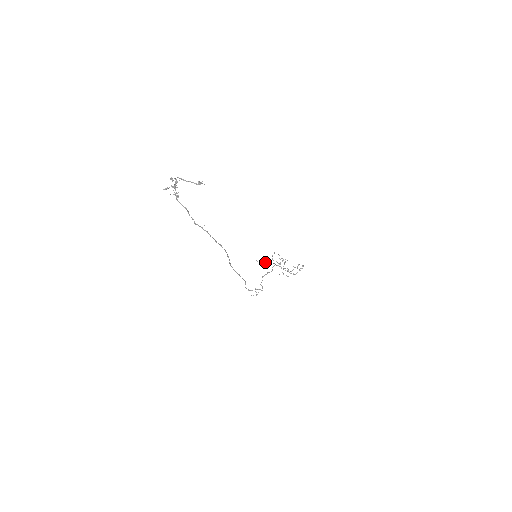
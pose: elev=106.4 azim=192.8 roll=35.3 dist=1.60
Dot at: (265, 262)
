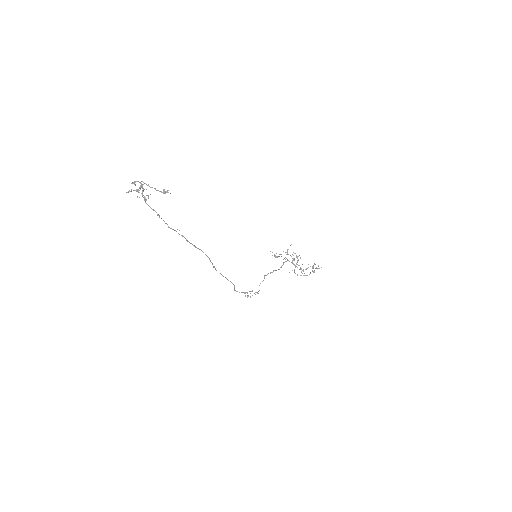
Dot at: occluded
